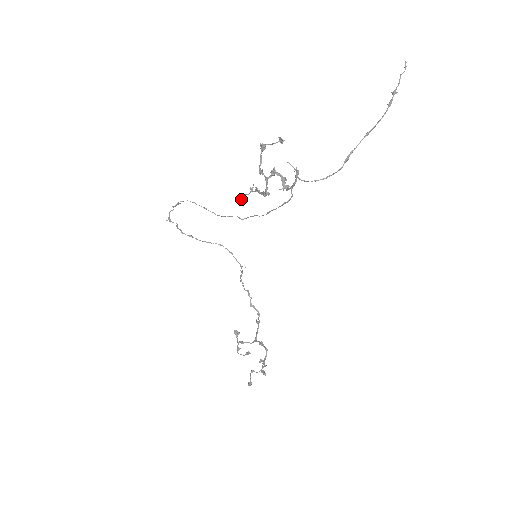
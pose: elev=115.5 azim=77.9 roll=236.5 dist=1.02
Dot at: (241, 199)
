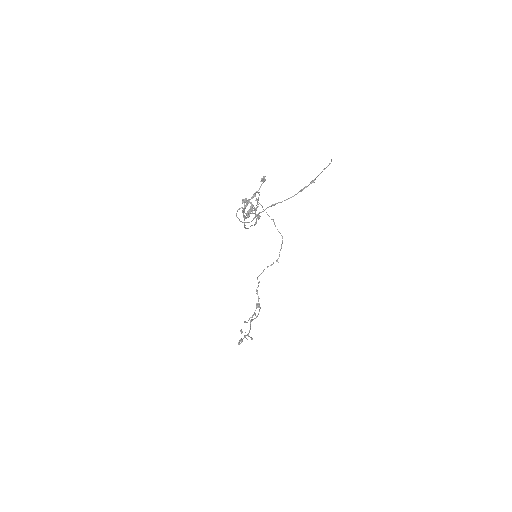
Dot at: (255, 210)
